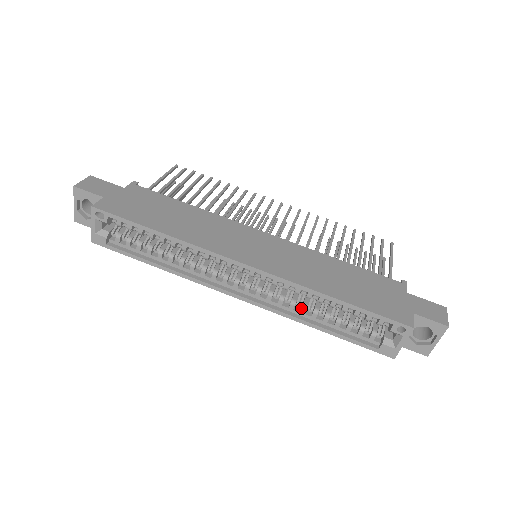
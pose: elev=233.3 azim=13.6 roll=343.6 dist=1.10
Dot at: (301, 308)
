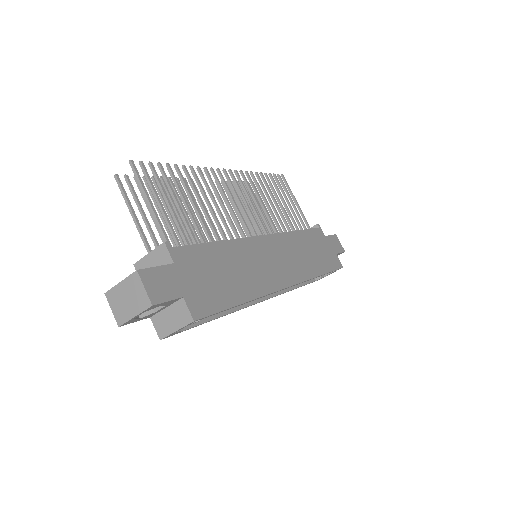
Dot at: occluded
